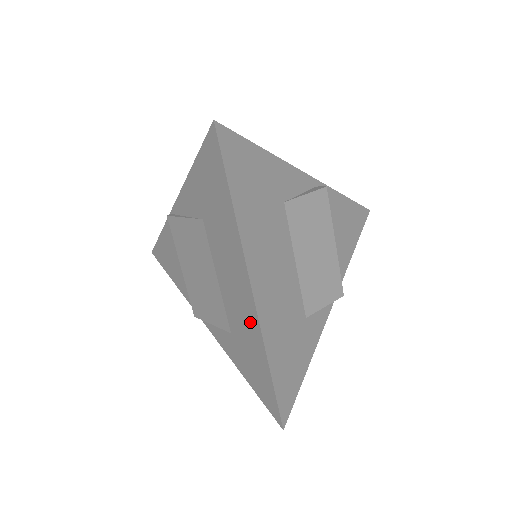
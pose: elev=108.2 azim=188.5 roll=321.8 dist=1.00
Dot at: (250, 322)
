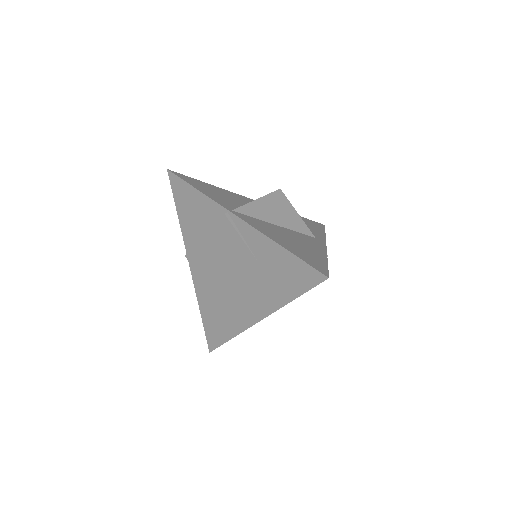
Dot at: (240, 320)
